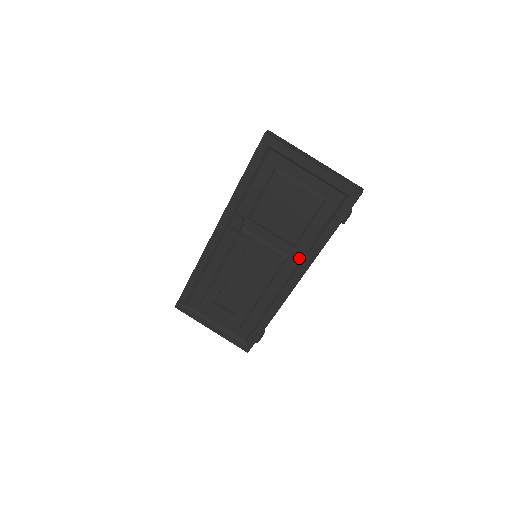
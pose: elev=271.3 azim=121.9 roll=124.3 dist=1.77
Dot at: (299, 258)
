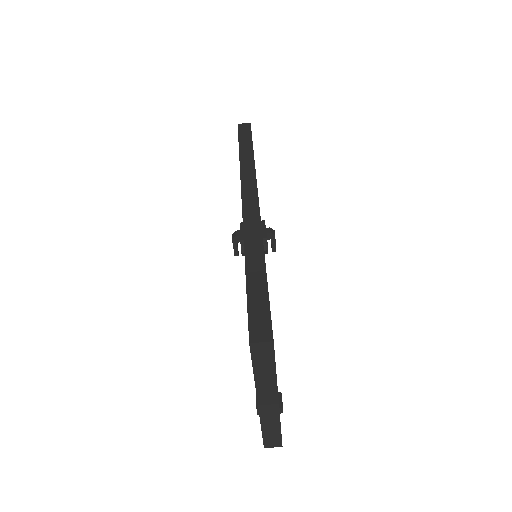
Dot at: occluded
